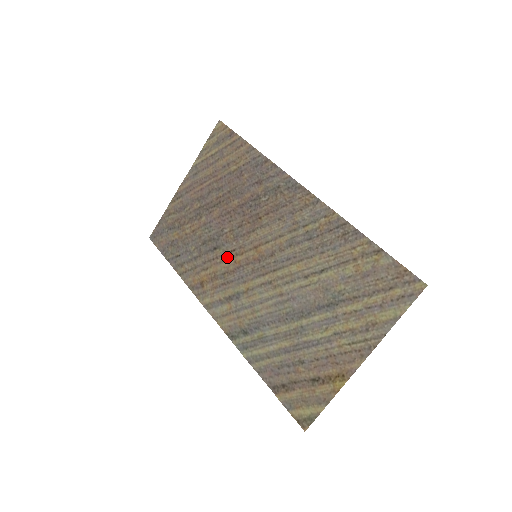
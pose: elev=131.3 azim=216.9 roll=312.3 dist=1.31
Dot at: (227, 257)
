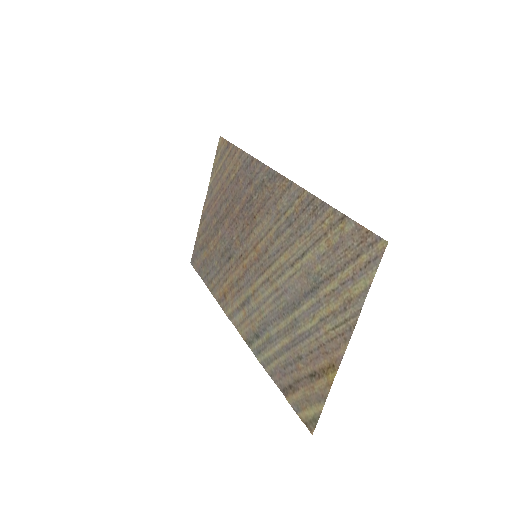
Dot at: (238, 264)
